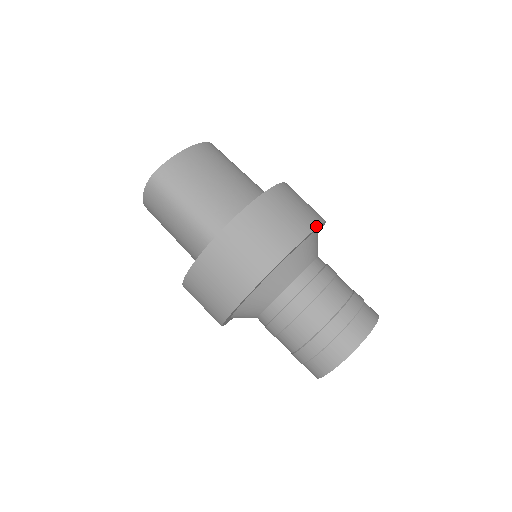
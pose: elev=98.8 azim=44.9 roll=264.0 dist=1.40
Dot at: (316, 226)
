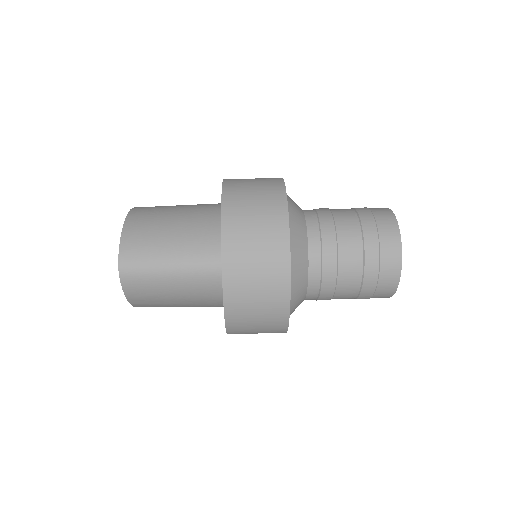
Dot at: (283, 183)
